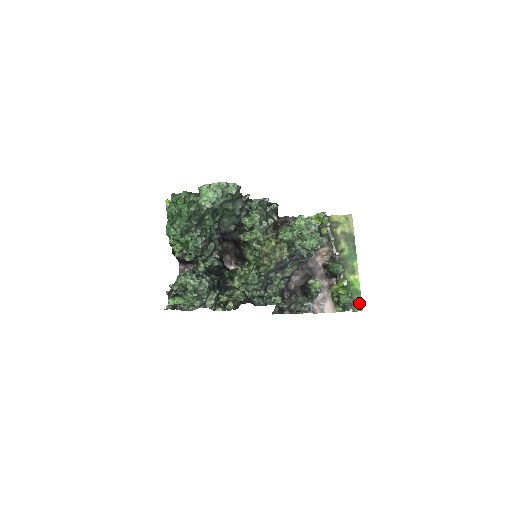
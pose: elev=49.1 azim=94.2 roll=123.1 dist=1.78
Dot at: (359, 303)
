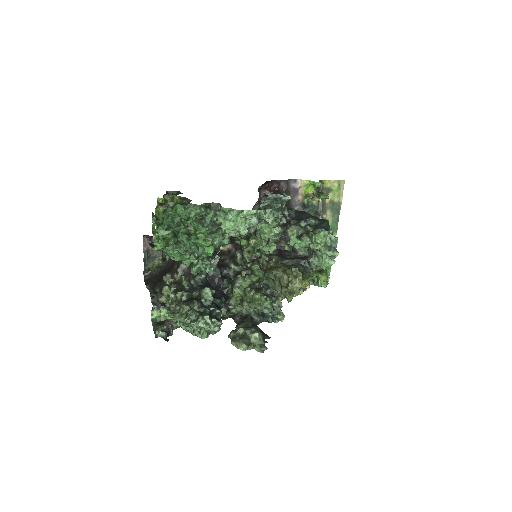
Dot at: occluded
